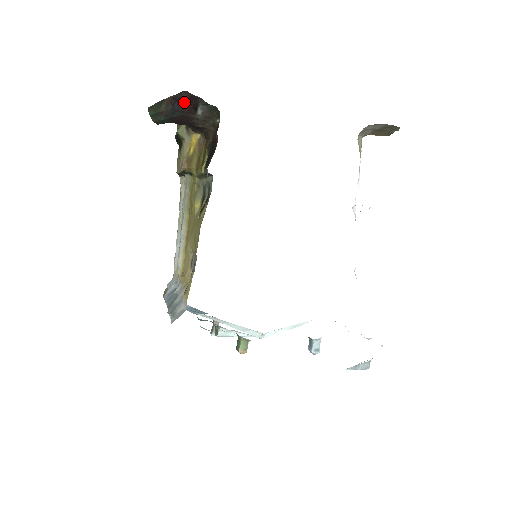
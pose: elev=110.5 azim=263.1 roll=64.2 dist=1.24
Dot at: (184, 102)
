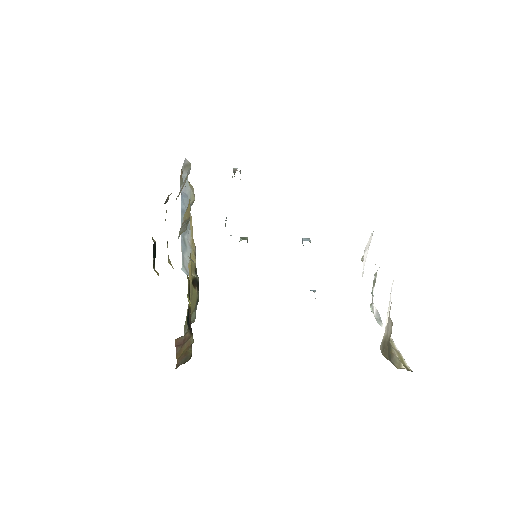
Dot at: occluded
